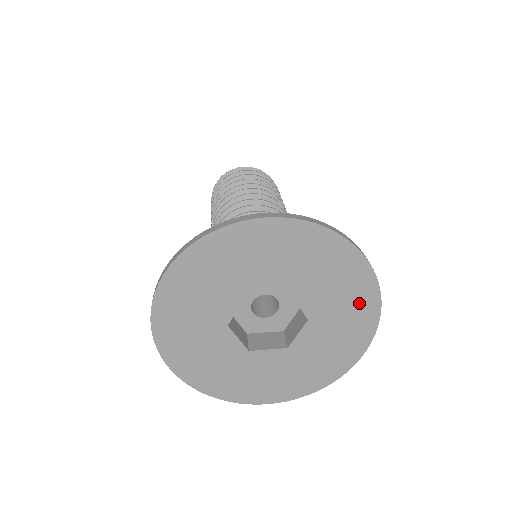
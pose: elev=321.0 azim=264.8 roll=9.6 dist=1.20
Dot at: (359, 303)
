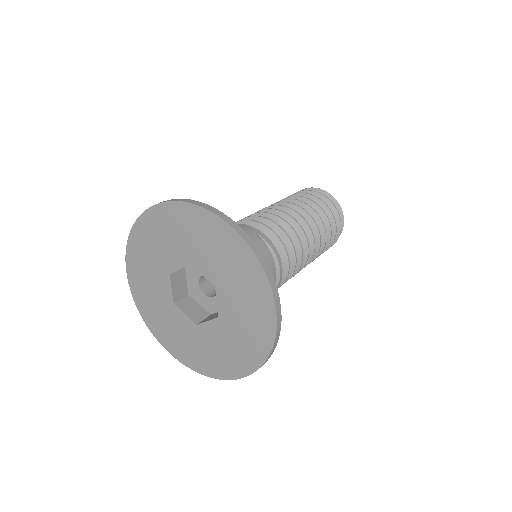
Dot at: (256, 337)
